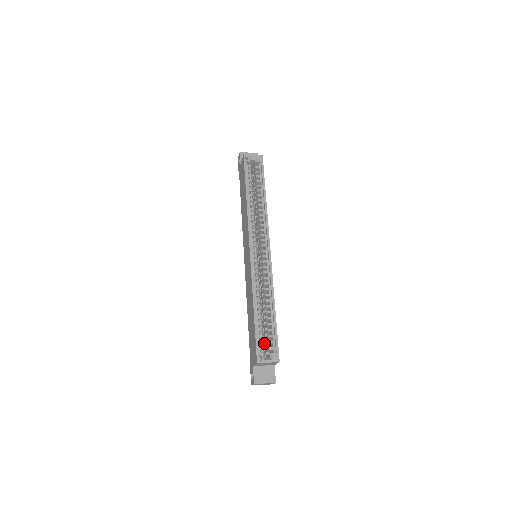
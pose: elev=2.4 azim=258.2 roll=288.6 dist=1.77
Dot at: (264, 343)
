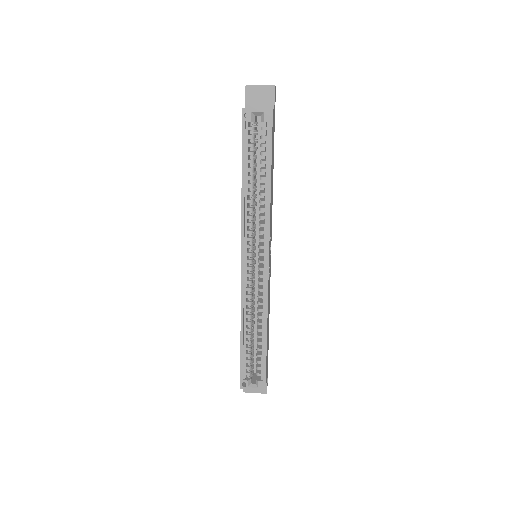
Dot at: occluded
